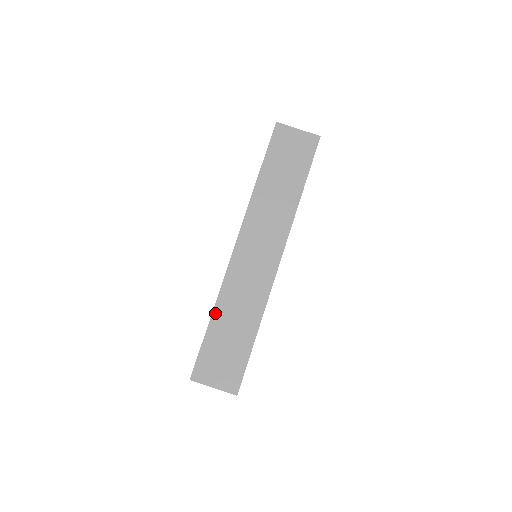
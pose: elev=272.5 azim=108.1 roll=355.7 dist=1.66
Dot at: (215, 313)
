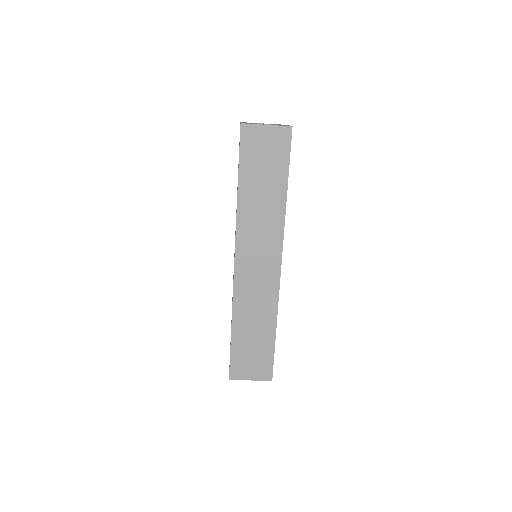
Dot at: (234, 324)
